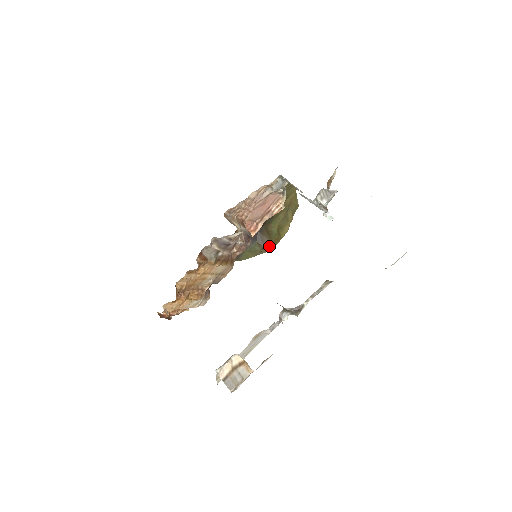
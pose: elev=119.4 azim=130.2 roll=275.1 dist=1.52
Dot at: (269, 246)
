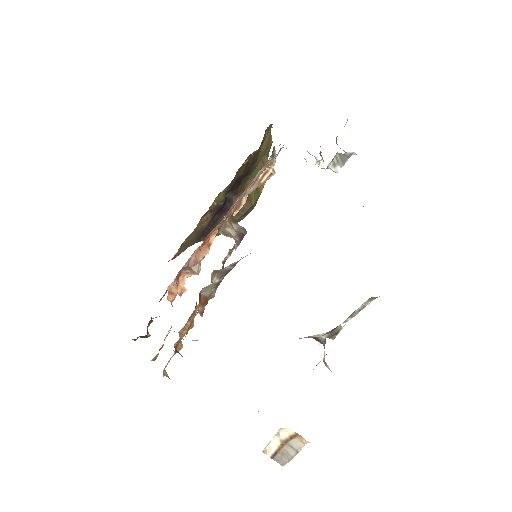
Dot at: (249, 211)
